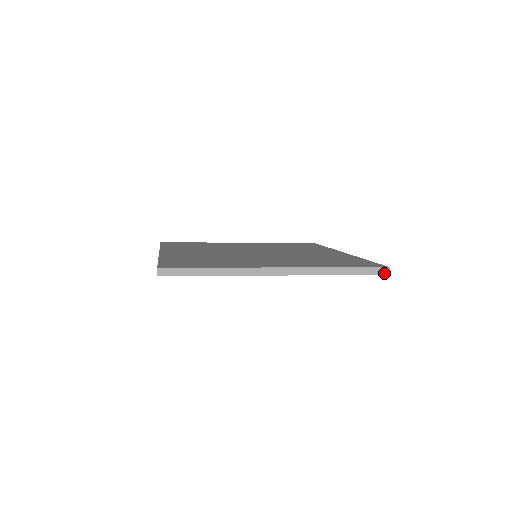
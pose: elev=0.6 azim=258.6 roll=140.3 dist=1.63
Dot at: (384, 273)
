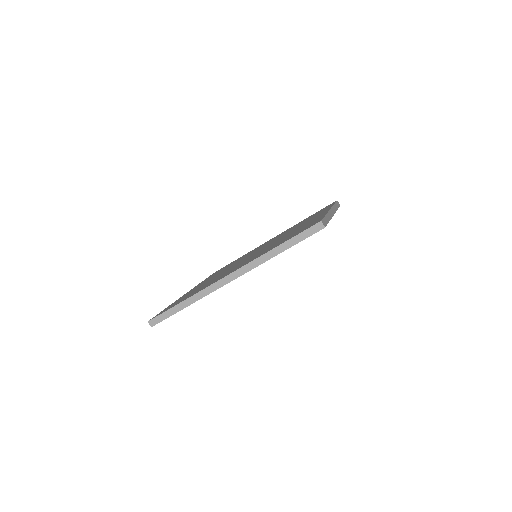
Dot at: (319, 229)
